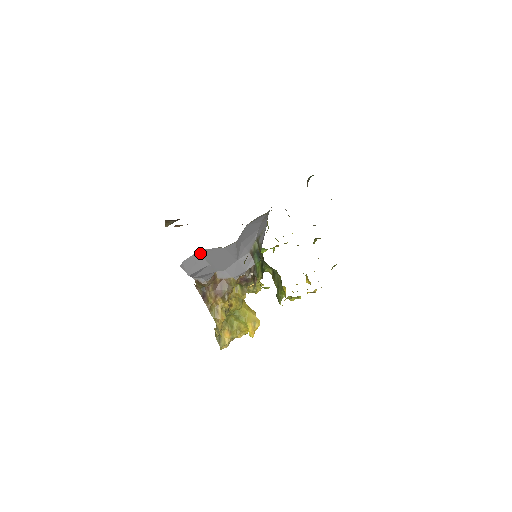
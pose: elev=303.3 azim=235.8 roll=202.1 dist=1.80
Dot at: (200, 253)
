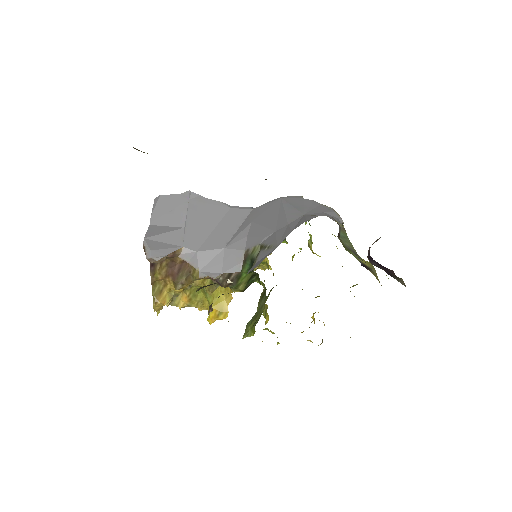
Dot at: (188, 199)
